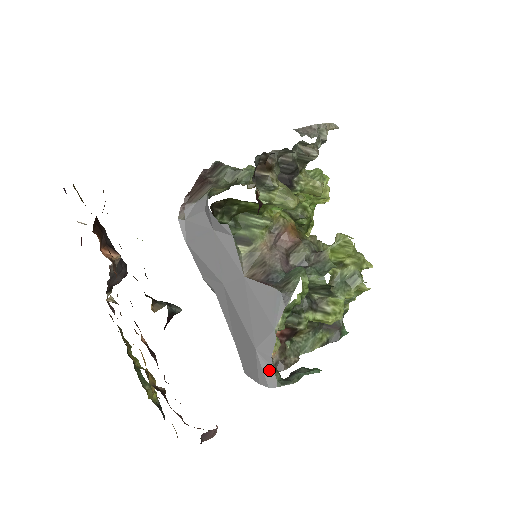
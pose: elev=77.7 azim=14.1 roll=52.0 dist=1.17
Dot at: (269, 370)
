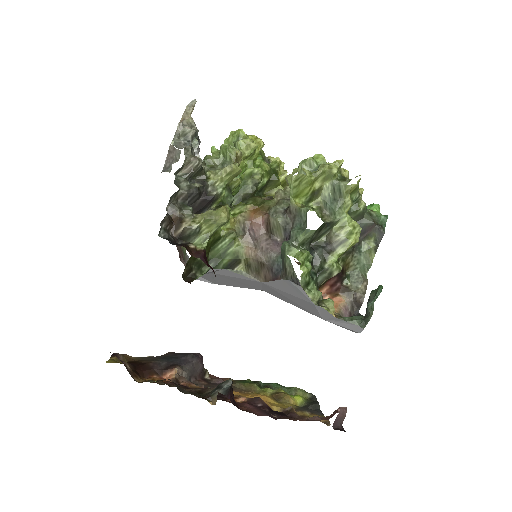
Dot at: (346, 324)
